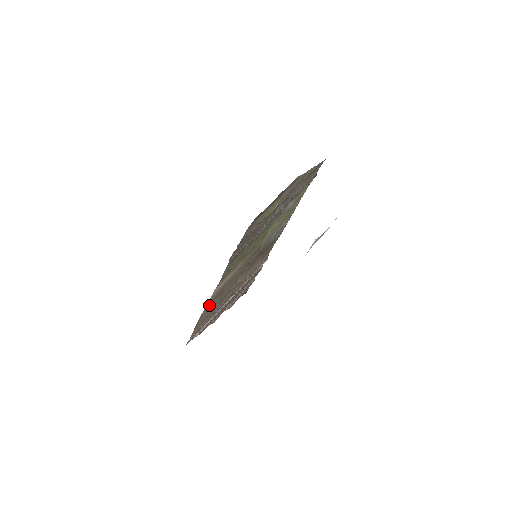
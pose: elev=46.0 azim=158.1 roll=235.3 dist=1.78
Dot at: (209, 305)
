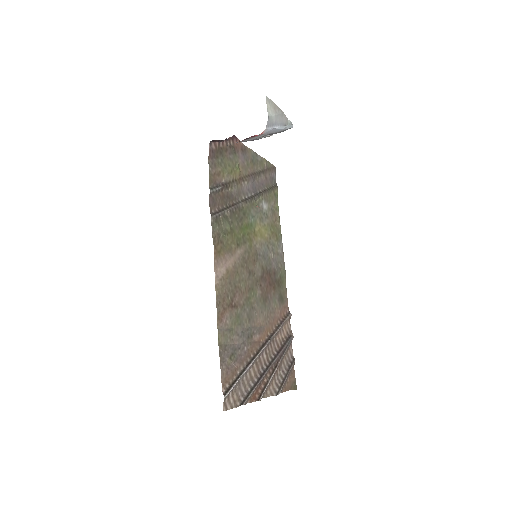
Dot at: (223, 313)
